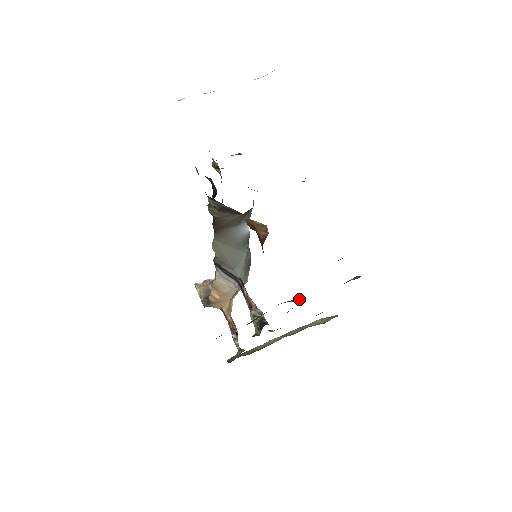
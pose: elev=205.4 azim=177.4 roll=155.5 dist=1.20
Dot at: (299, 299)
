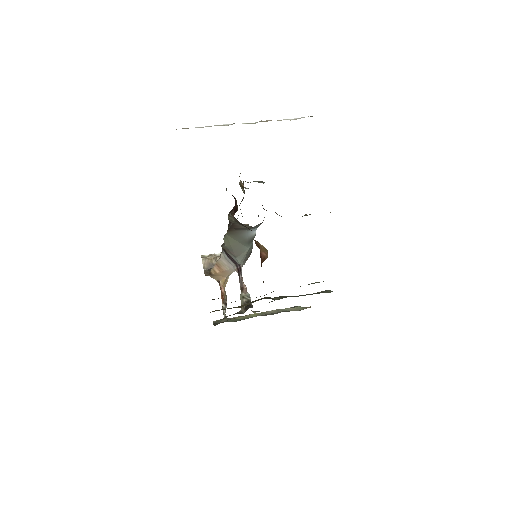
Dot at: occluded
